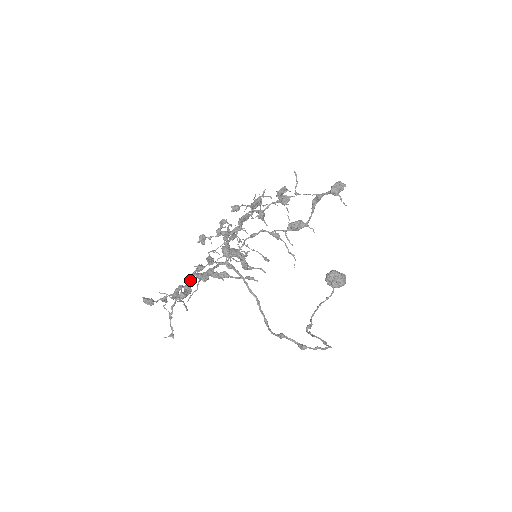
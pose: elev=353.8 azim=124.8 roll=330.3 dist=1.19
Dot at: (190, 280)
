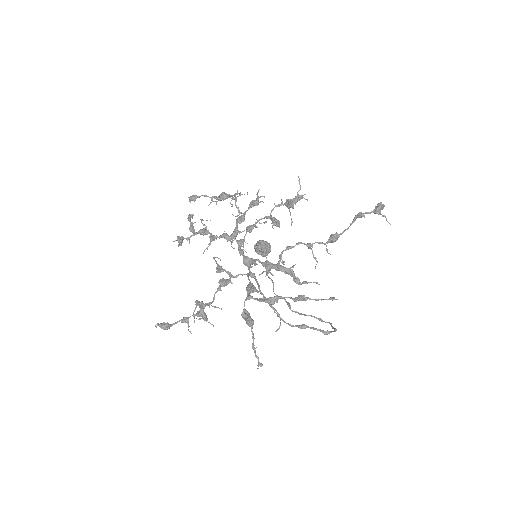
Dot at: (244, 303)
